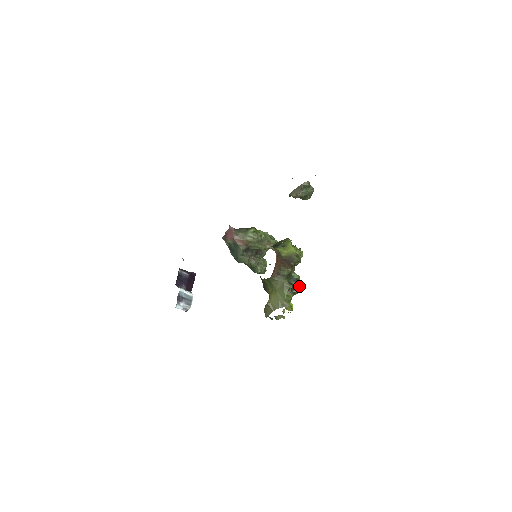
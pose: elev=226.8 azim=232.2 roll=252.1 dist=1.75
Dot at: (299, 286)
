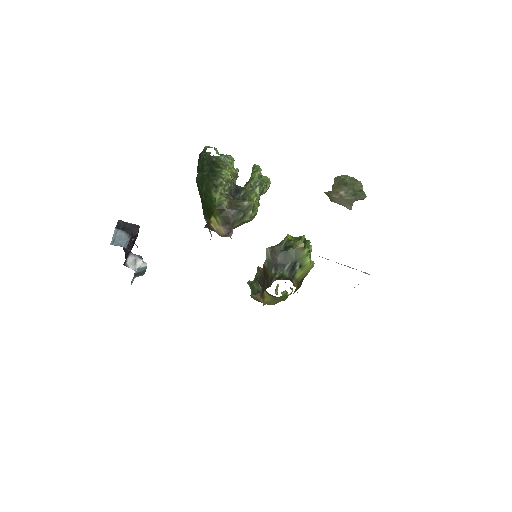
Dot at: occluded
